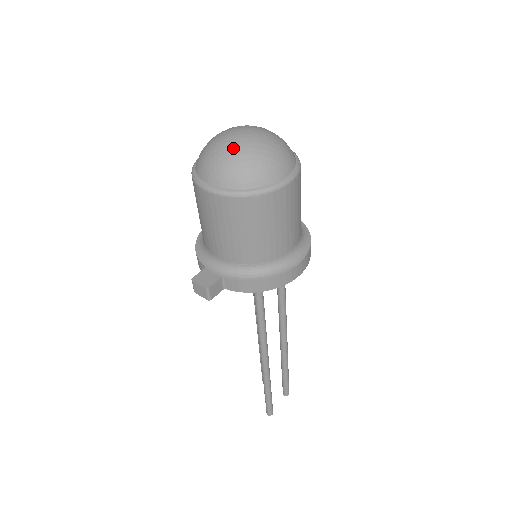
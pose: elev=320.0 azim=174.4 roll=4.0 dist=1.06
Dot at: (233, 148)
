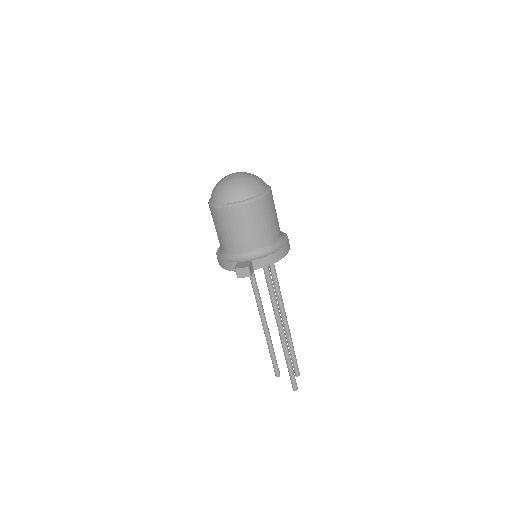
Dot at: (236, 180)
